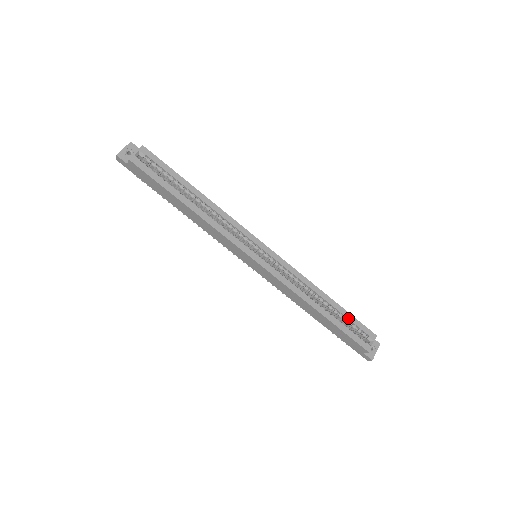
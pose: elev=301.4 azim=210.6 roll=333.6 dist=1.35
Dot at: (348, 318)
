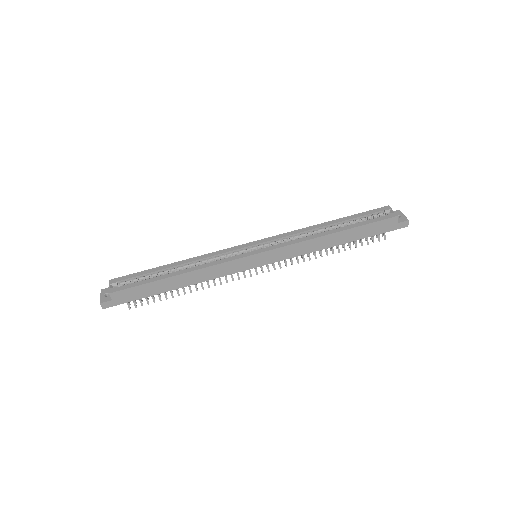
Dot at: (357, 217)
